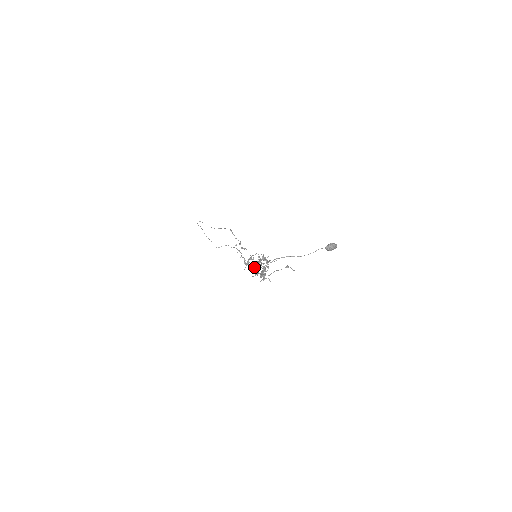
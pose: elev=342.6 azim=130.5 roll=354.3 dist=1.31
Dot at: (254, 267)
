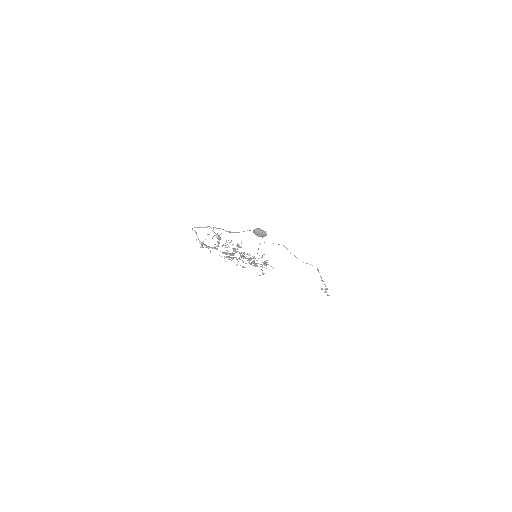
Dot at: occluded
